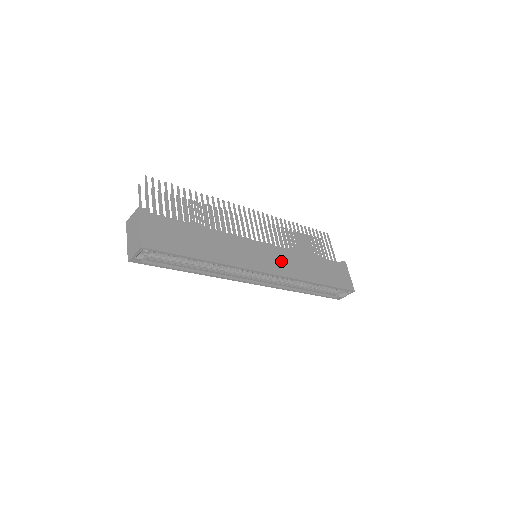
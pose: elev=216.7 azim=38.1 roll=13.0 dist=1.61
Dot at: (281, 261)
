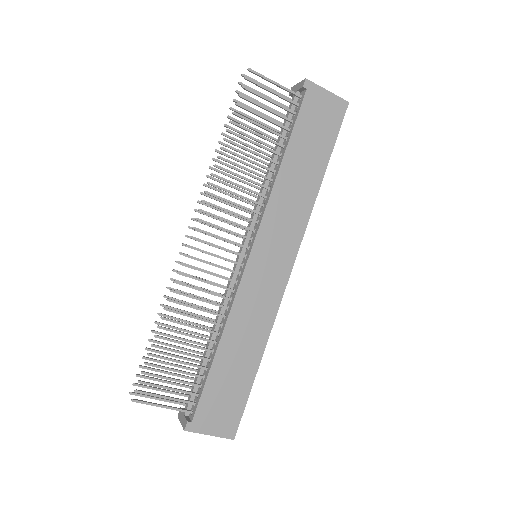
Dot at: (281, 233)
